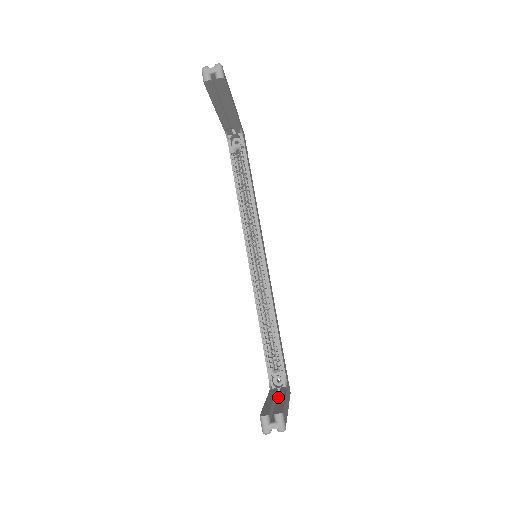
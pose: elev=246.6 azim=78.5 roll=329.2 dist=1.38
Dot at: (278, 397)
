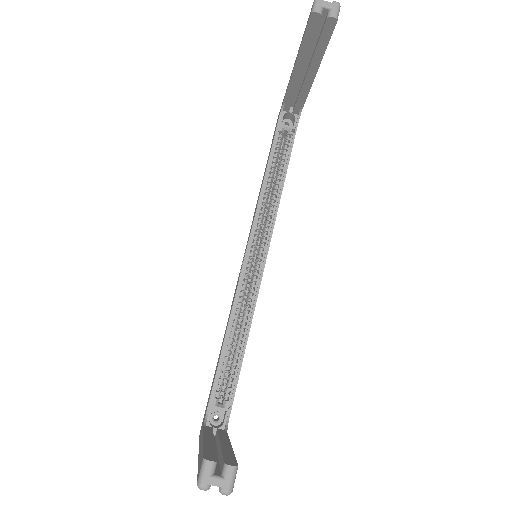
Dot at: (220, 440)
